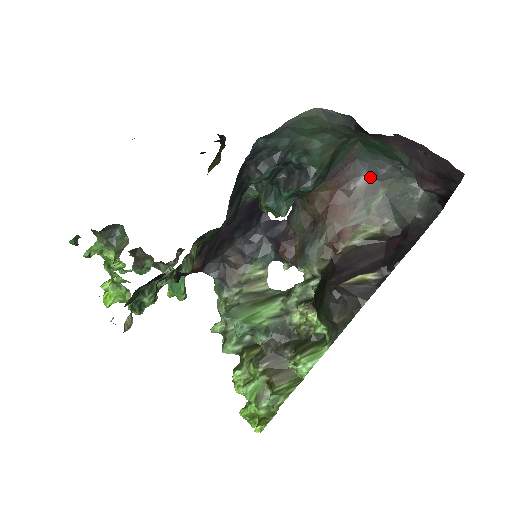
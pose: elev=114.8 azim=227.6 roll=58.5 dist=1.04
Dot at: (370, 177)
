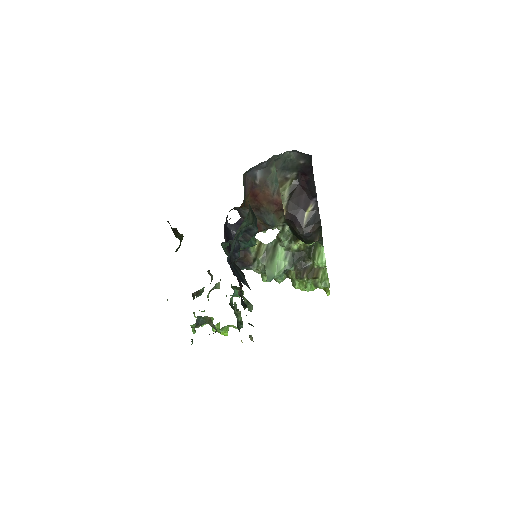
Dot at: (260, 170)
